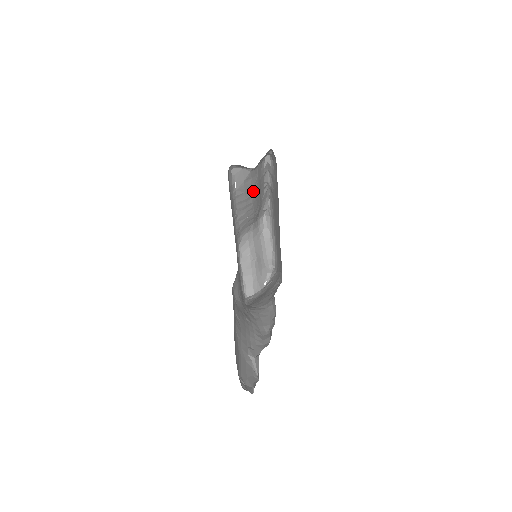
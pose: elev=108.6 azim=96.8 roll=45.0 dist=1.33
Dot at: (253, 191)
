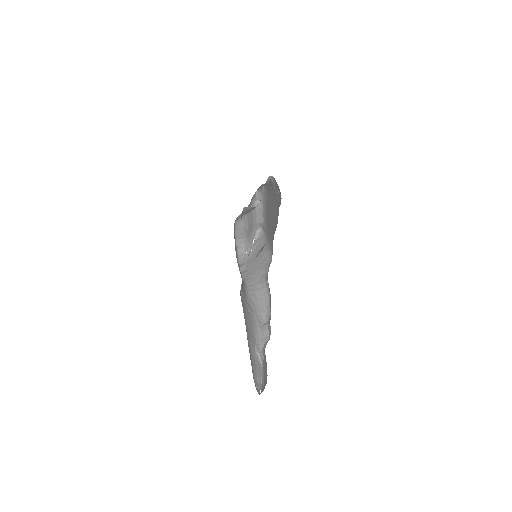
Dot at: occluded
